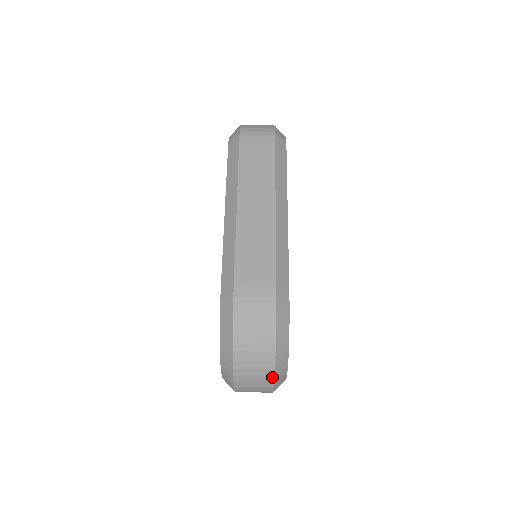
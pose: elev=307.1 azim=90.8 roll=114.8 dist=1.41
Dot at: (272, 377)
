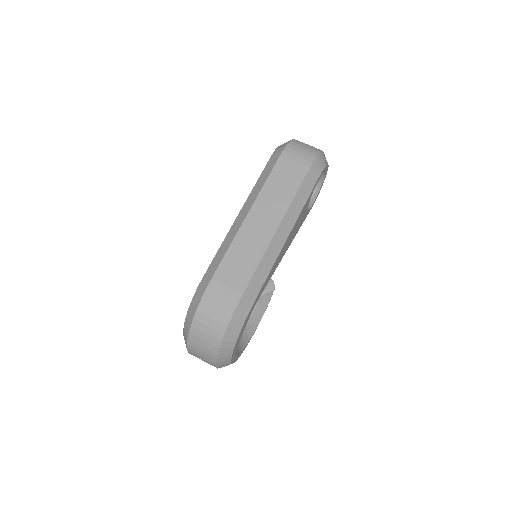
Dot at: (215, 358)
